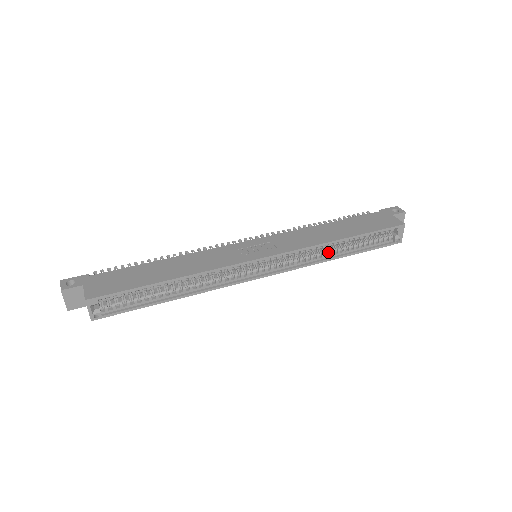
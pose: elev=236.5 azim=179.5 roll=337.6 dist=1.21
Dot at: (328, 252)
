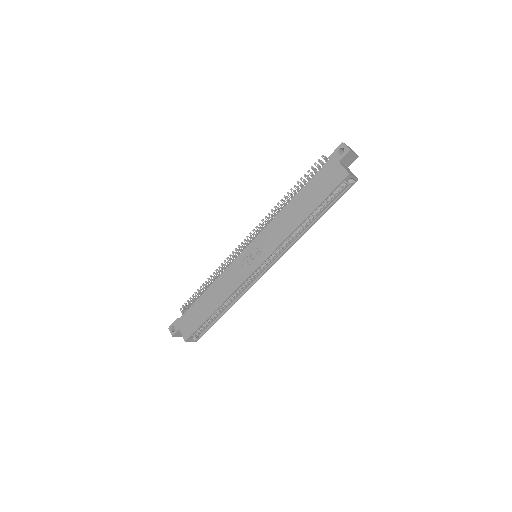
Dot at: (301, 229)
